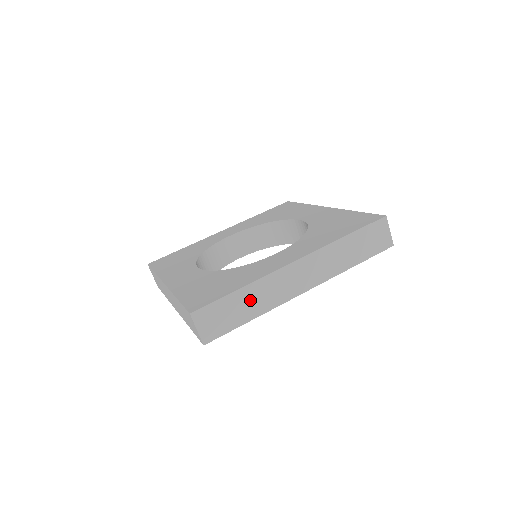
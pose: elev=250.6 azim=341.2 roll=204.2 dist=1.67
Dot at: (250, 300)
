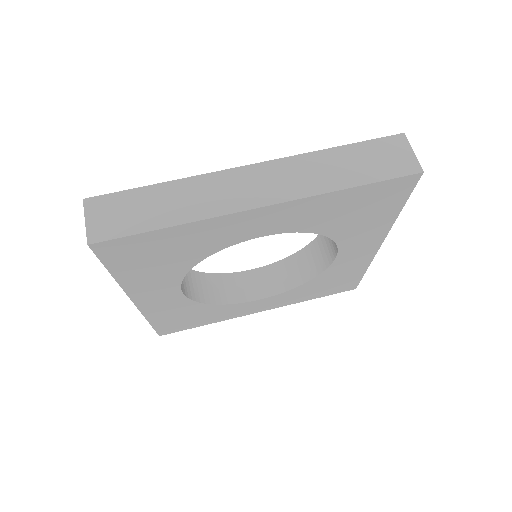
Dot at: (172, 200)
